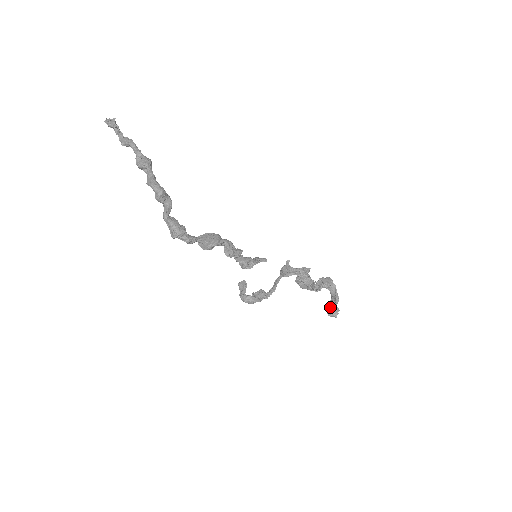
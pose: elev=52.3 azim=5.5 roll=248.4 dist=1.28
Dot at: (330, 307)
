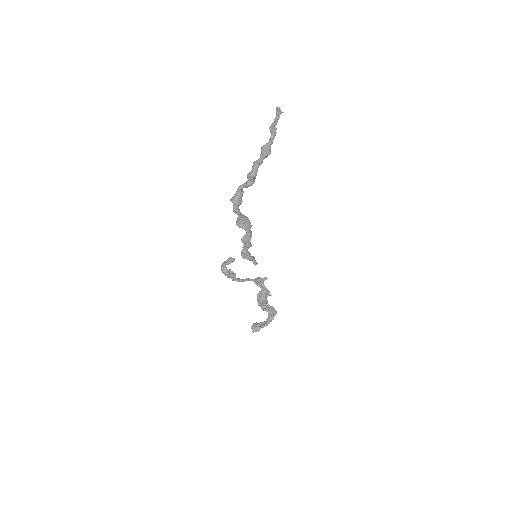
Dot at: (258, 324)
